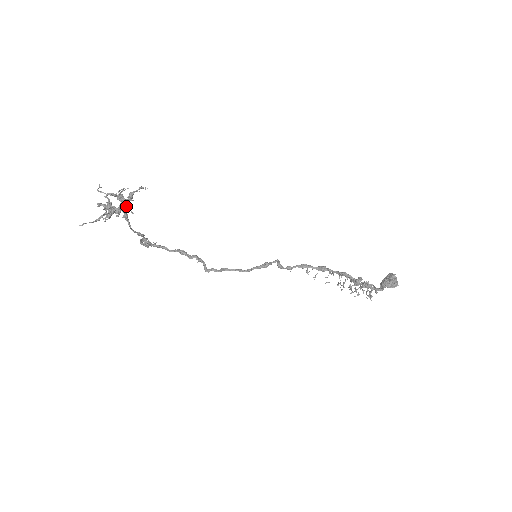
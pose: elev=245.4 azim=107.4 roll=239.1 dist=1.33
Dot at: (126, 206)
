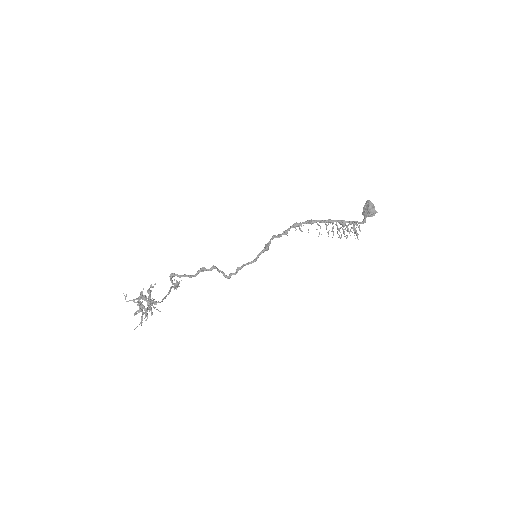
Dot at: occluded
